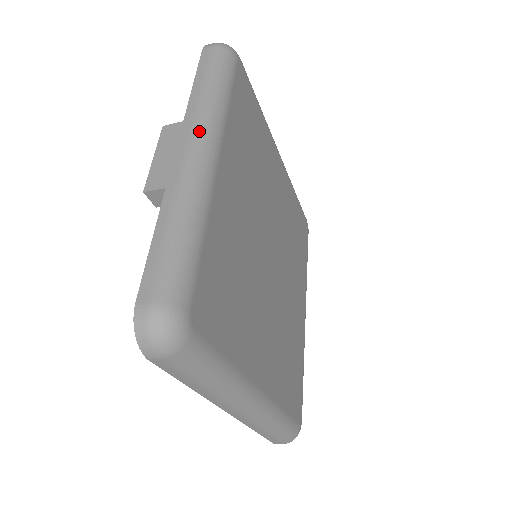
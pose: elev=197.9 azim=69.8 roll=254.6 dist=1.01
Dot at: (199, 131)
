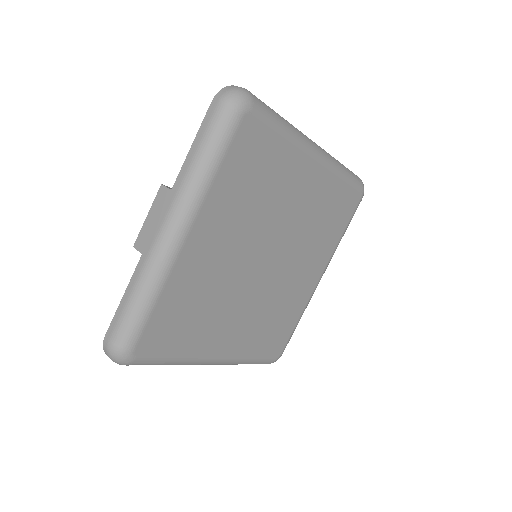
Dot at: (174, 212)
